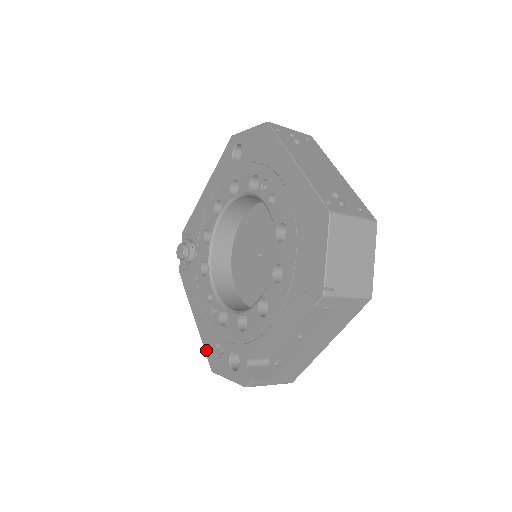
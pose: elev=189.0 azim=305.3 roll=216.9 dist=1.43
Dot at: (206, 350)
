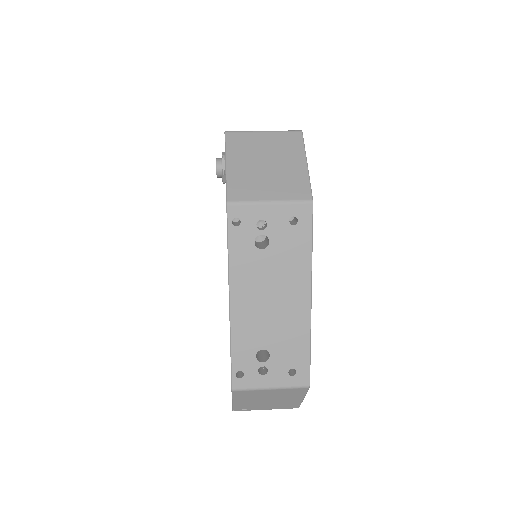
Dot at: occluded
